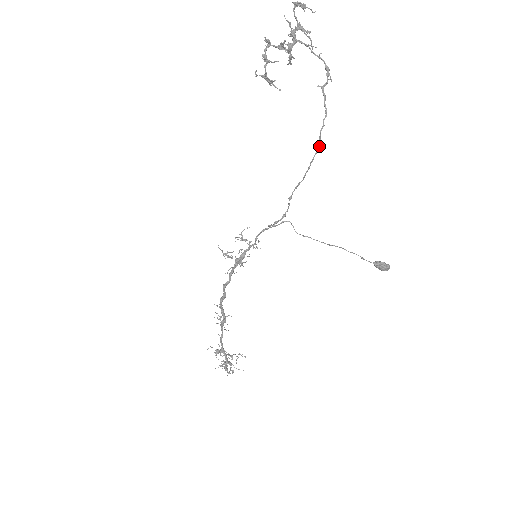
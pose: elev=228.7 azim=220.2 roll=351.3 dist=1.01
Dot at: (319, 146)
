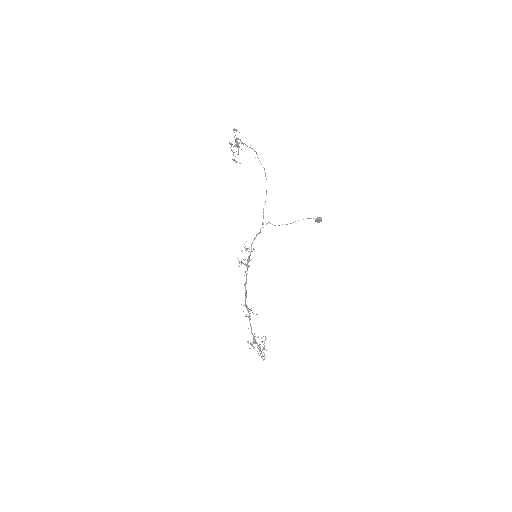
Dot at: occluded
